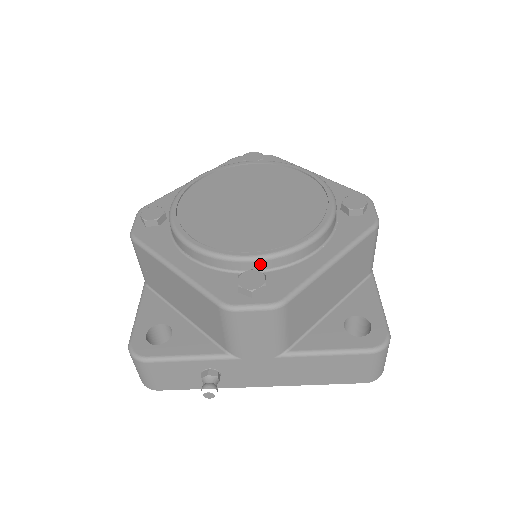
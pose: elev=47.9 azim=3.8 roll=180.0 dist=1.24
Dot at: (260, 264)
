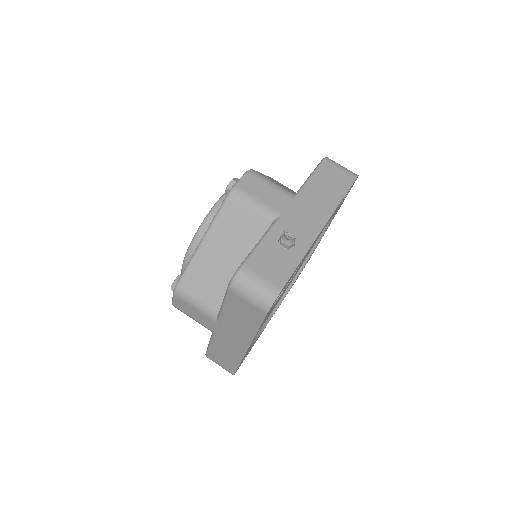
Dot at: occluded
